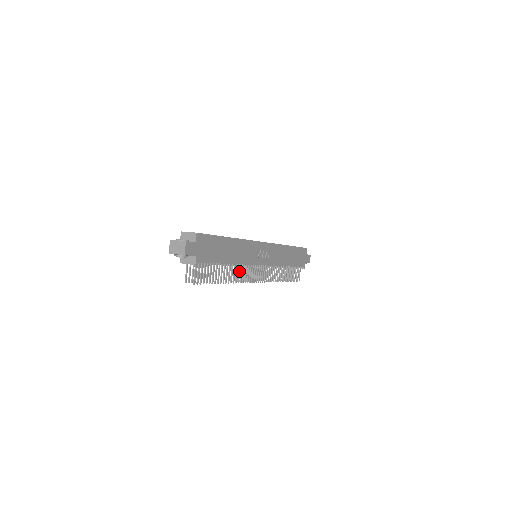
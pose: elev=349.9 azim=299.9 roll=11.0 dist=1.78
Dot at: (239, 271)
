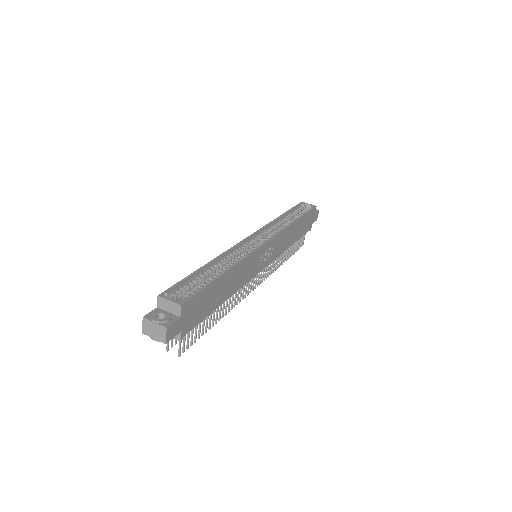
Dot at: (235, 294)
